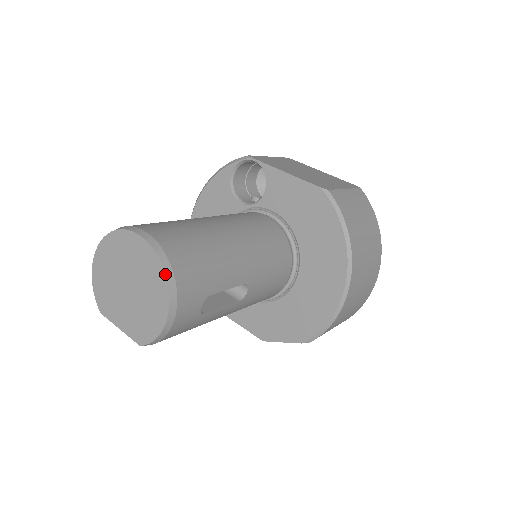
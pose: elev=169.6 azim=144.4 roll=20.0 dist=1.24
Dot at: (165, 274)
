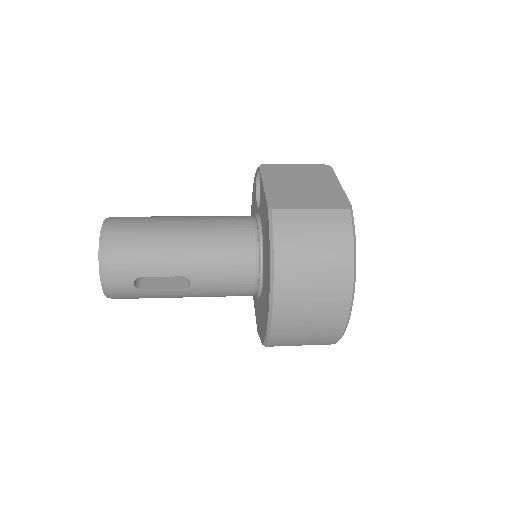
Dot at: (98, 254)
